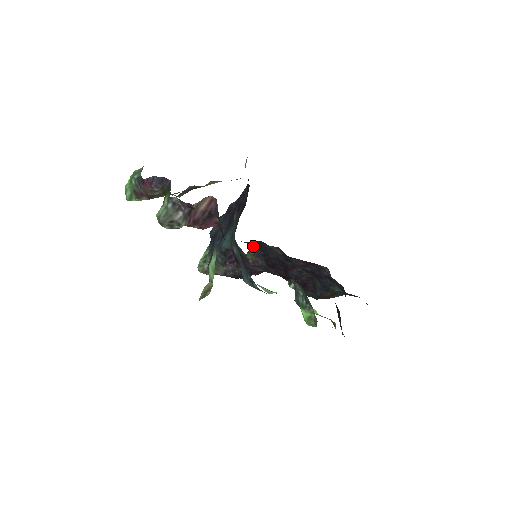
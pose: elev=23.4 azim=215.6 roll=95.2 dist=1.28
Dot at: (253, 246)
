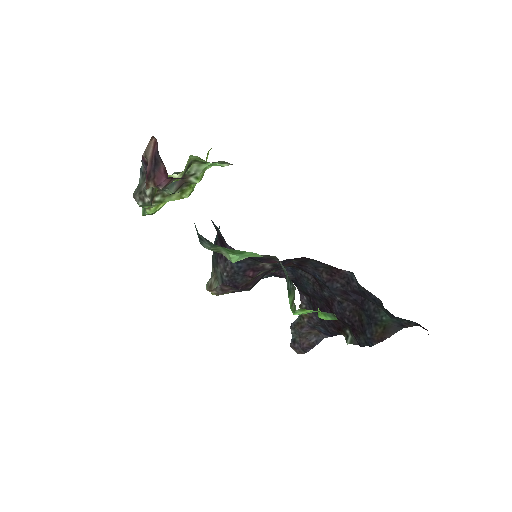
Dot at: (301, 293)
